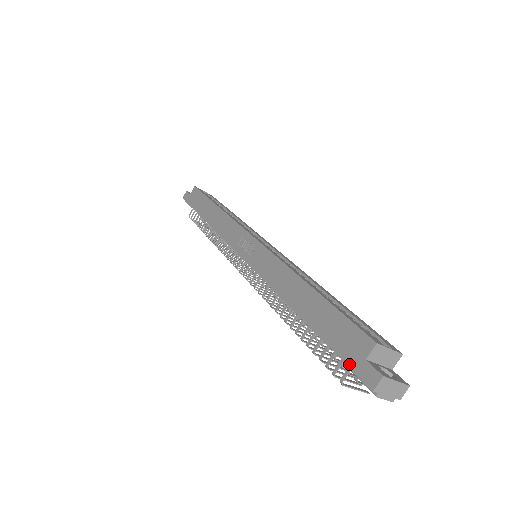
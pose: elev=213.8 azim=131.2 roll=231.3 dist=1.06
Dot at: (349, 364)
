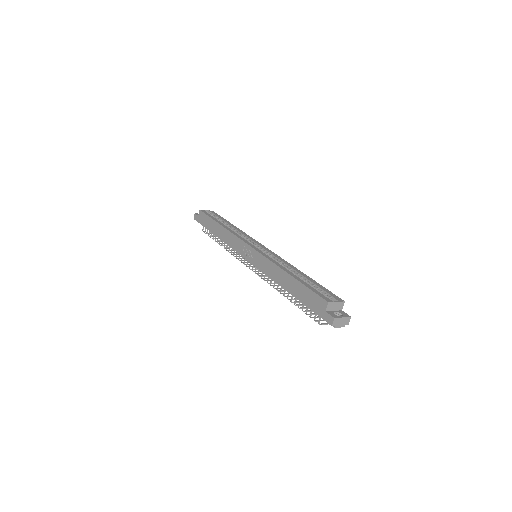
Dot at: (319, 315)
